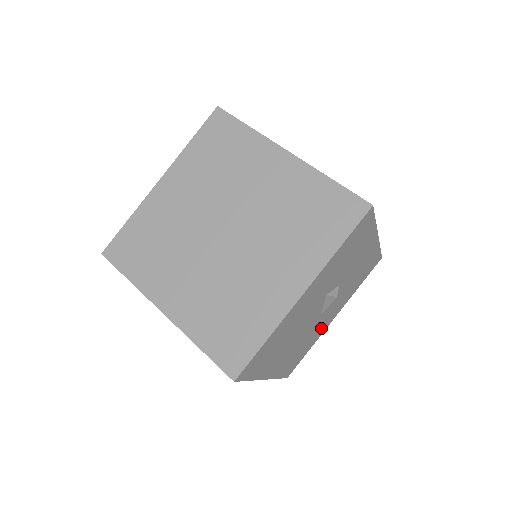
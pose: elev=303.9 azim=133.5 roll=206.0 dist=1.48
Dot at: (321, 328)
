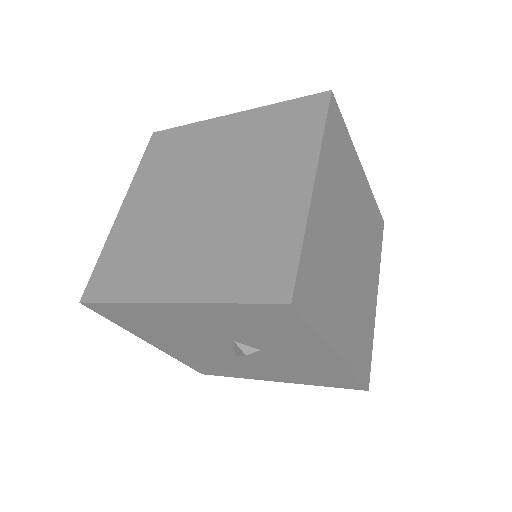
Dot at: (249, 372)
